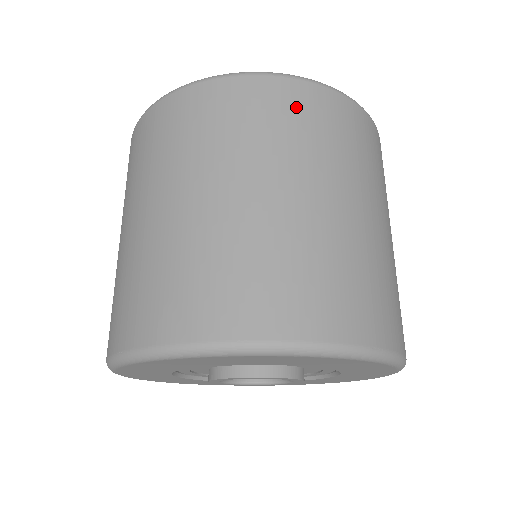
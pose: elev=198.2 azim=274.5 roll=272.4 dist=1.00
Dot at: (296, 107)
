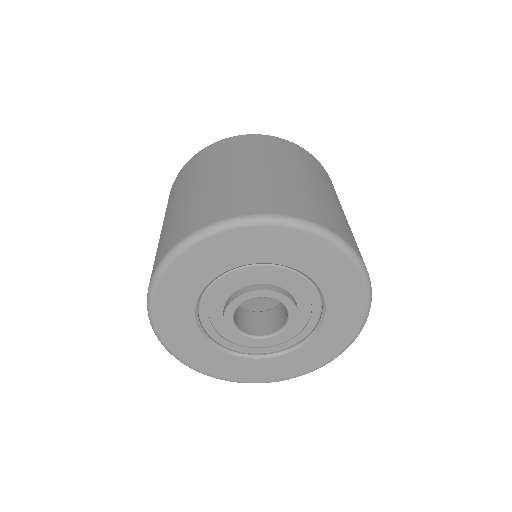
Dot at: (224, 147)
